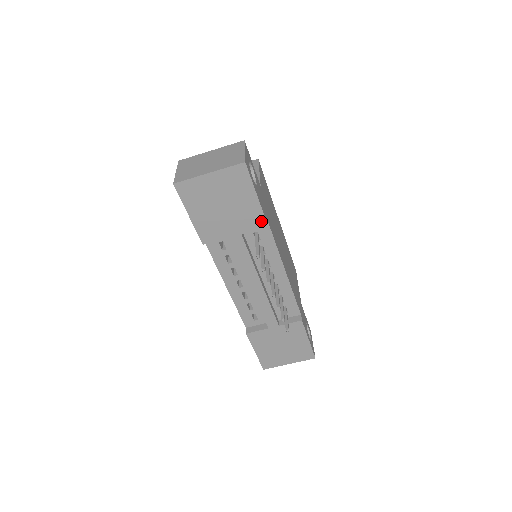
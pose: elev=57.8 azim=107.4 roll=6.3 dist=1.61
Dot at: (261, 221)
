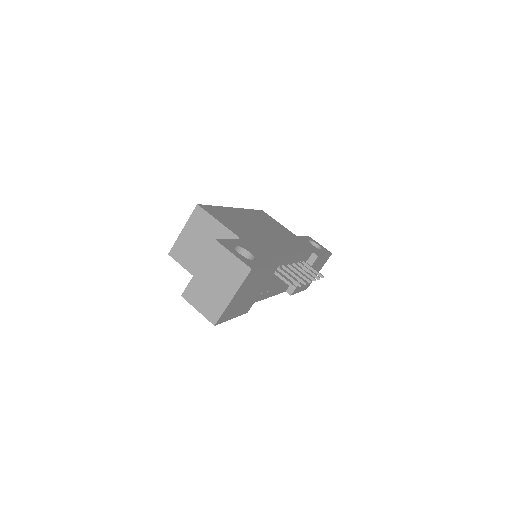
Dot at: (275, 268)
